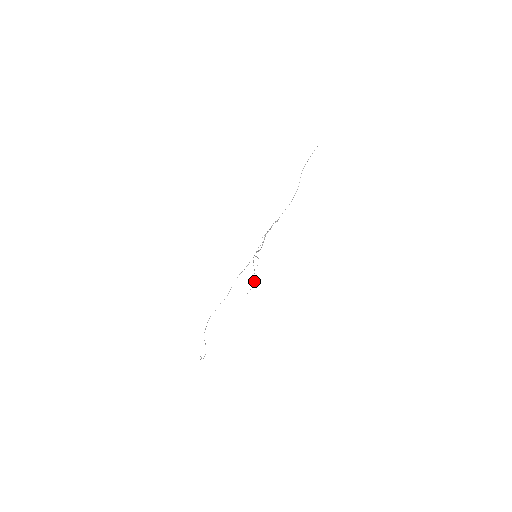
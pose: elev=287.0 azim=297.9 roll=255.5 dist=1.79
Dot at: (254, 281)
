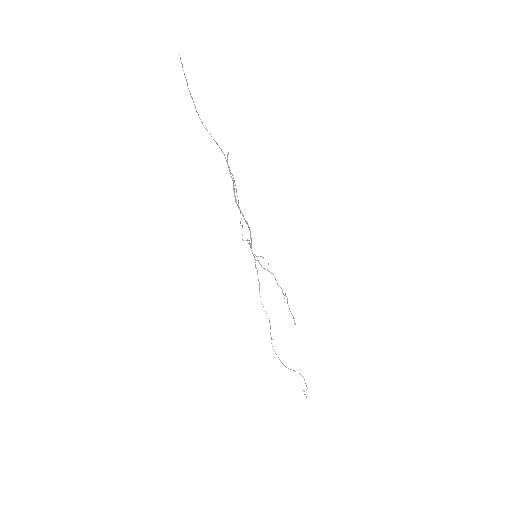
Dot at: (287, 299)
